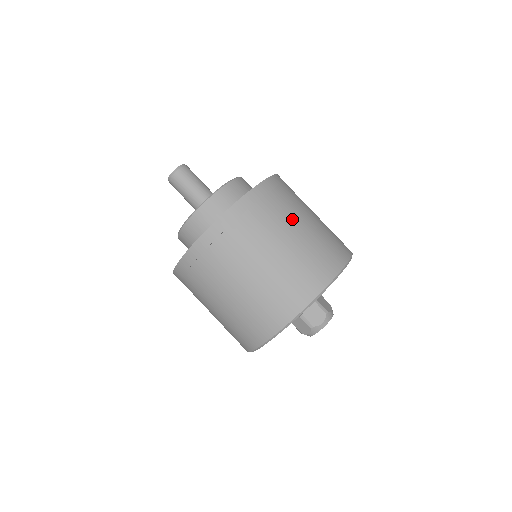
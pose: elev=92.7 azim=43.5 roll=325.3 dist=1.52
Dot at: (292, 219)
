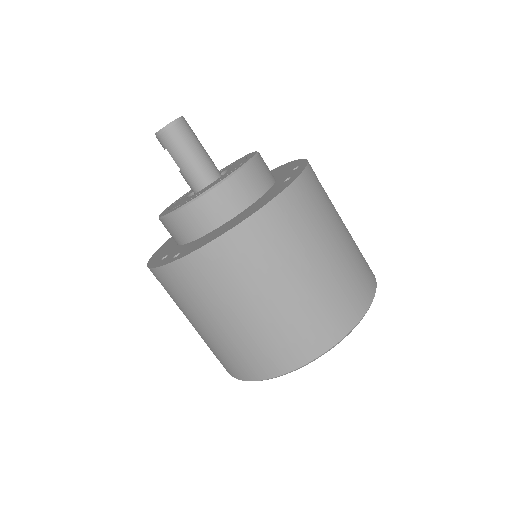
Dot at: occluded
